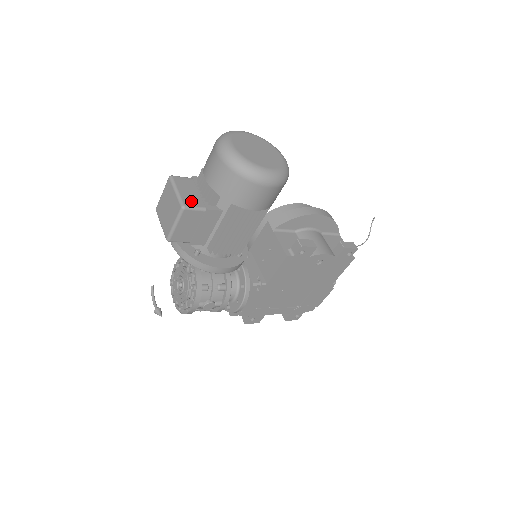
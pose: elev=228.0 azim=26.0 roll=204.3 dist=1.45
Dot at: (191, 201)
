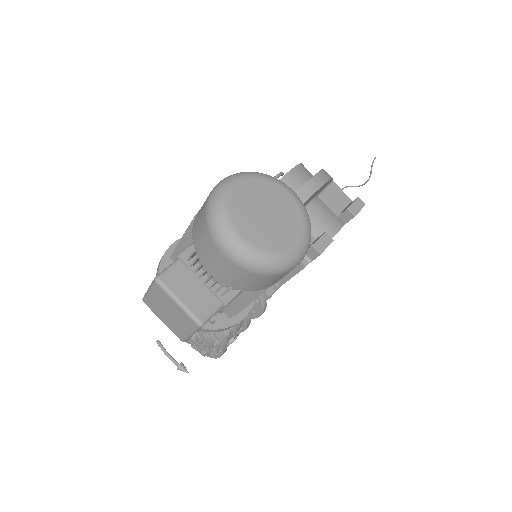
Dot at: (203, 307)
